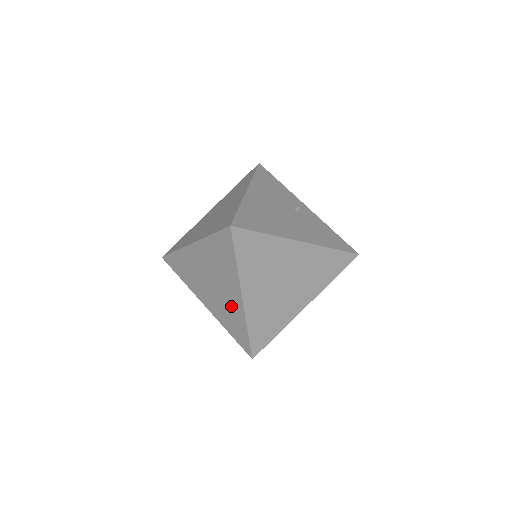
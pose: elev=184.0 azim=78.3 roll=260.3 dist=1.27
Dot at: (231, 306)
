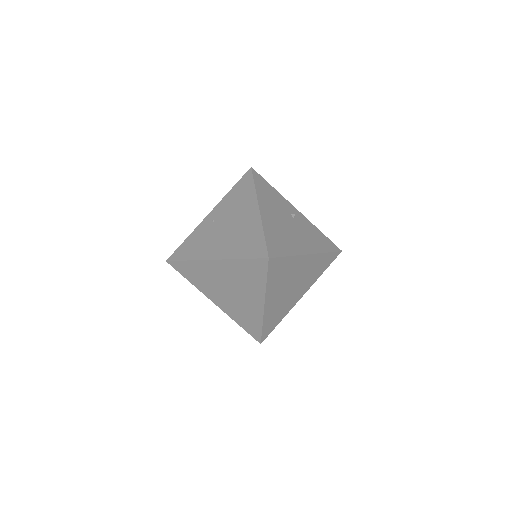
Dot at: (248, 308)
